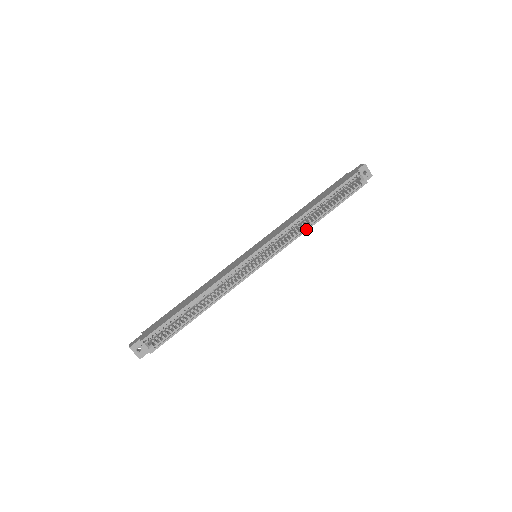
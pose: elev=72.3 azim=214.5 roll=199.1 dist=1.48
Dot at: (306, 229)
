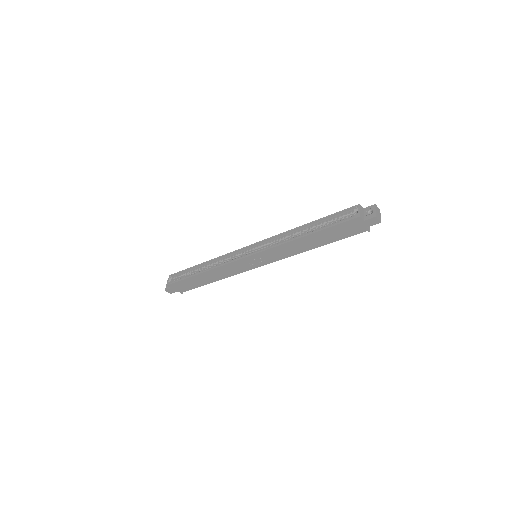
Dot at: (289, 241)
